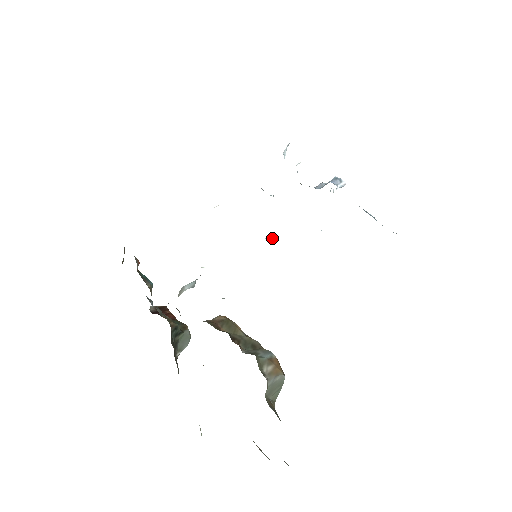
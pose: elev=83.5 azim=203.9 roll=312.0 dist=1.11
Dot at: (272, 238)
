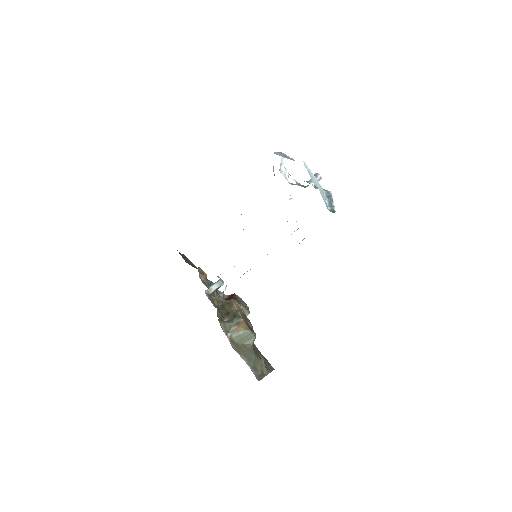
Dot at: occluded
